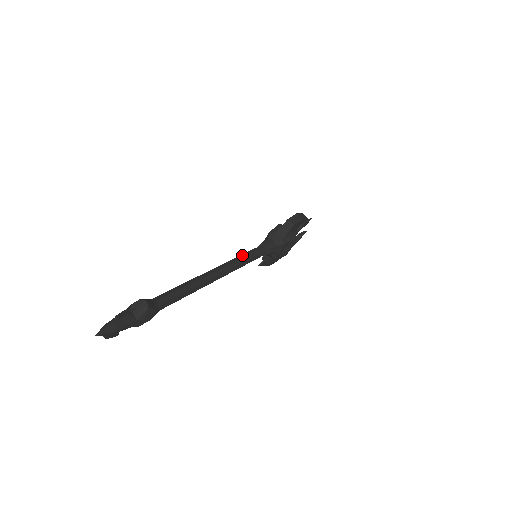
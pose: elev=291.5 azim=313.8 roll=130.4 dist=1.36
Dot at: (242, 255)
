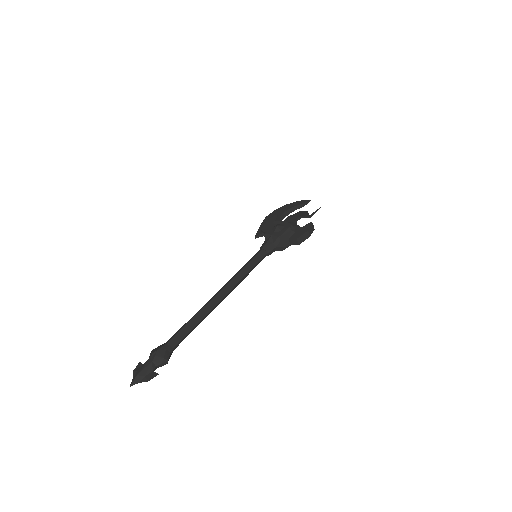
Dot at: (245, 272)
